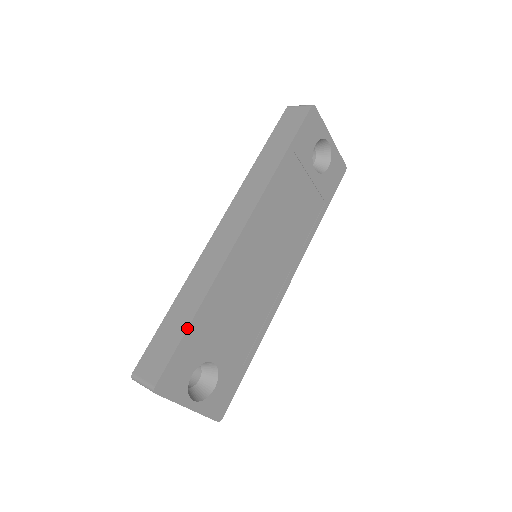
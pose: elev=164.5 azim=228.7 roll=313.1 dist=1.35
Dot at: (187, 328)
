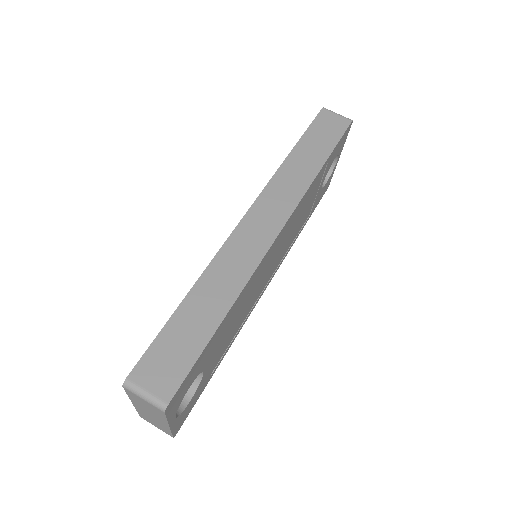
Dot at: (213, 334)
